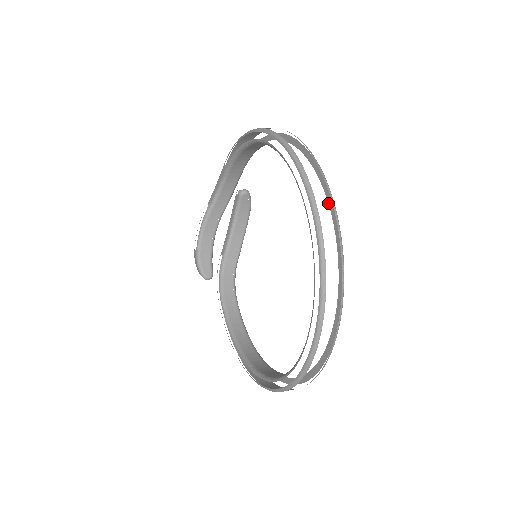
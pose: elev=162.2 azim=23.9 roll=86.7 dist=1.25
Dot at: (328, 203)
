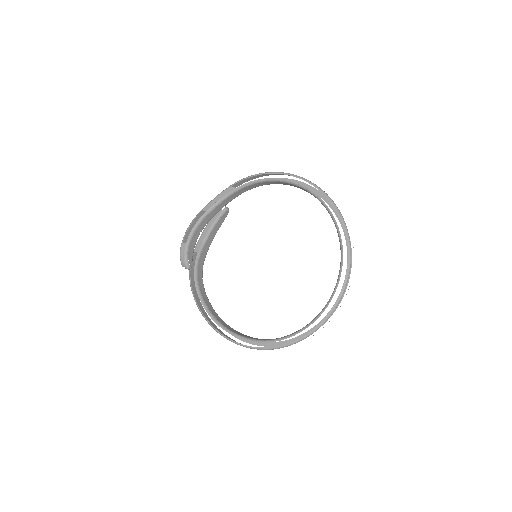
Dot at: (343, 231)
